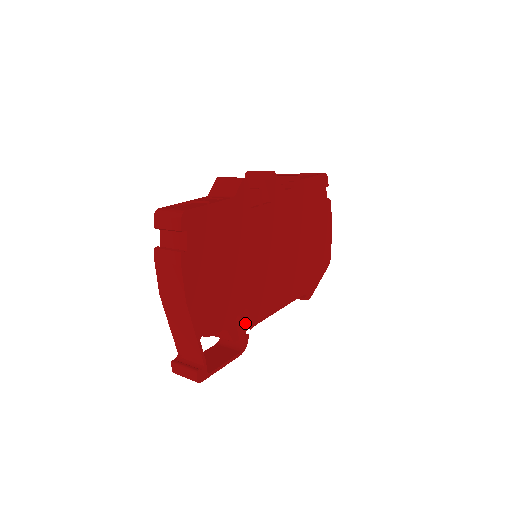
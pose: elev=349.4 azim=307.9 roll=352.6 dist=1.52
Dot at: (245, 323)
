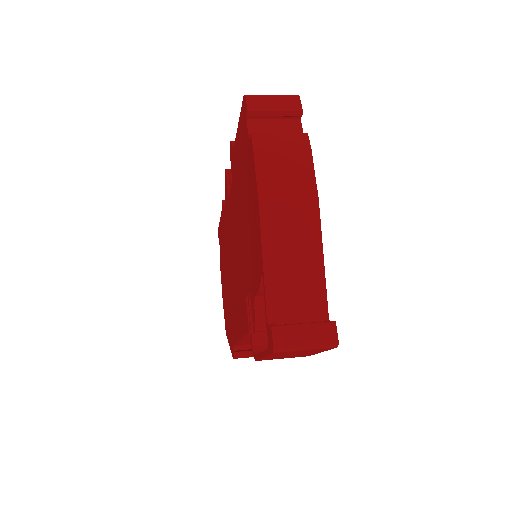
Dot at: occluded
